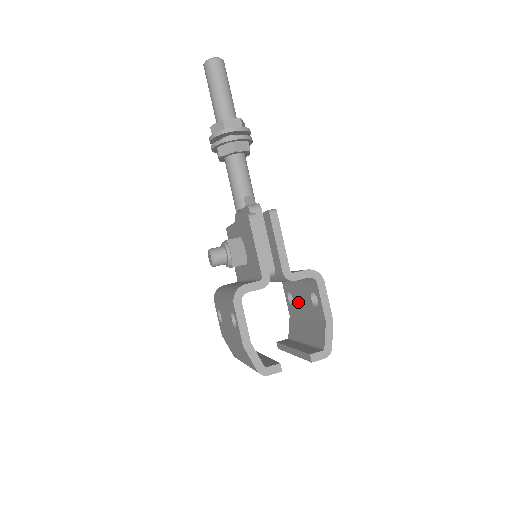
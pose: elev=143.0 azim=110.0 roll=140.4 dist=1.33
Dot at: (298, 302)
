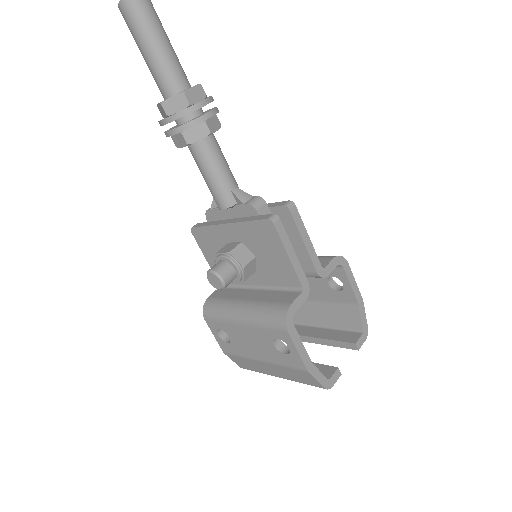
Dot at: occluded
